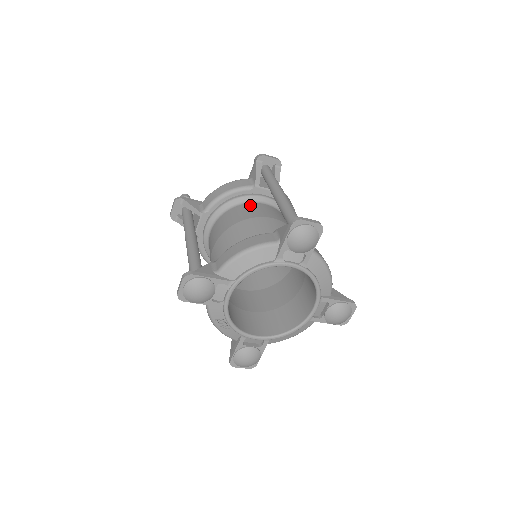
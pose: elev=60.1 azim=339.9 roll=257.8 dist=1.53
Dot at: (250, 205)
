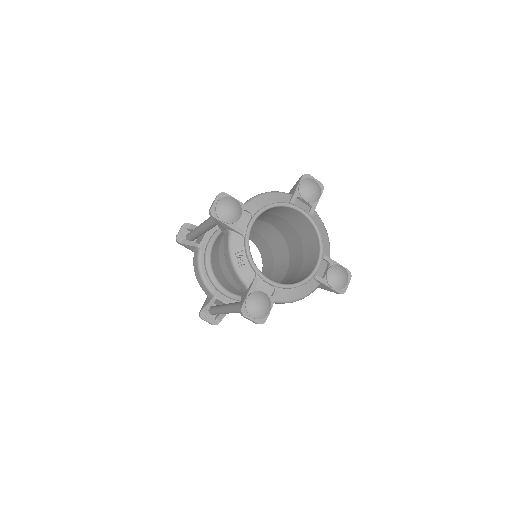
Dot at: occluded
